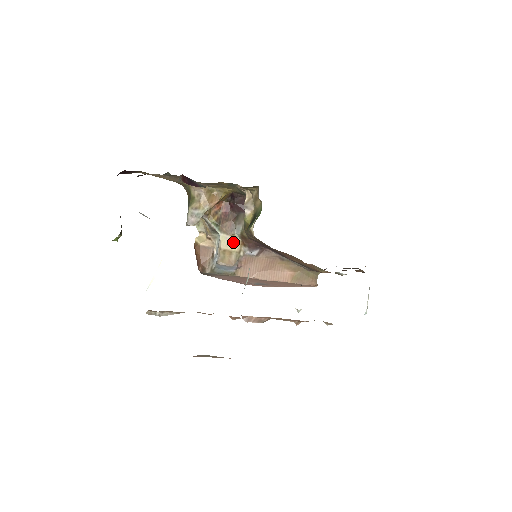
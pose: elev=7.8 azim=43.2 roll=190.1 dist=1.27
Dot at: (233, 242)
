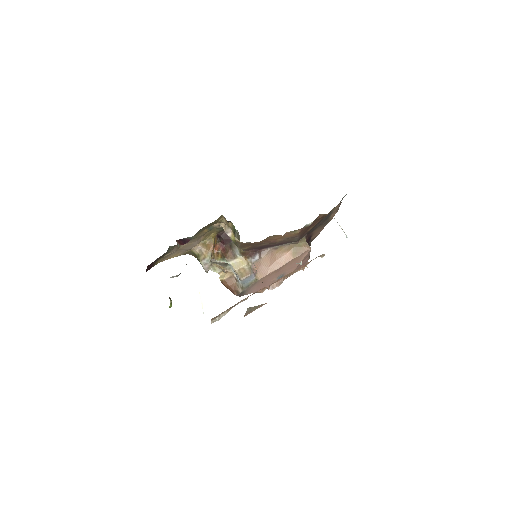
Dot at: (240, 261)
